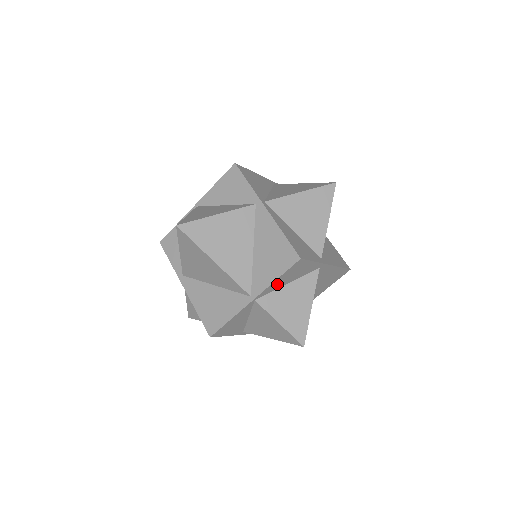
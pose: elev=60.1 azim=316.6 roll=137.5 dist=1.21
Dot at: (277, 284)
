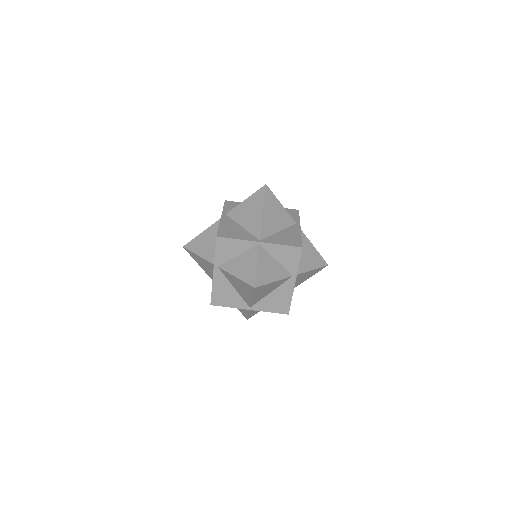
Dot at: (276, 250)
